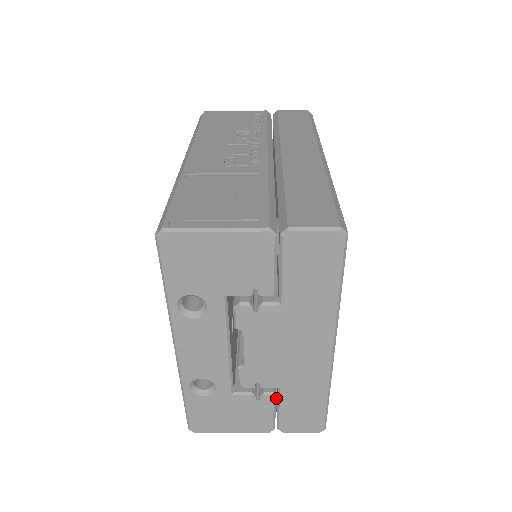
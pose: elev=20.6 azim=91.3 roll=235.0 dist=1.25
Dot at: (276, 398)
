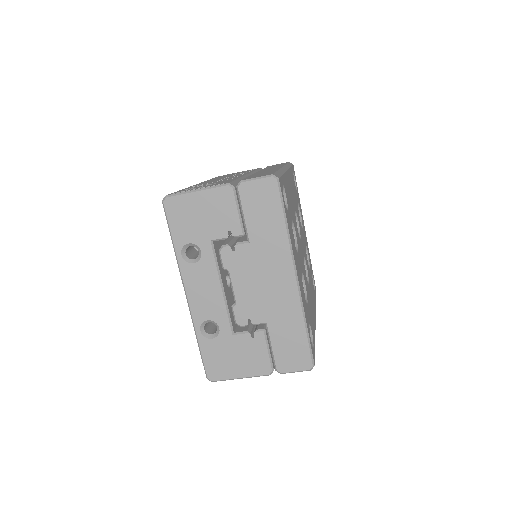
Dot at: occluded
